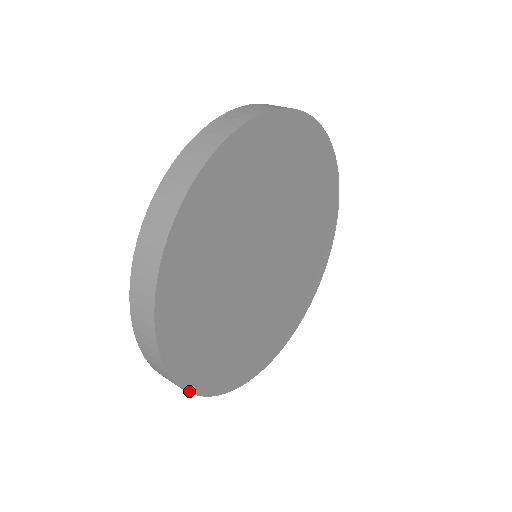
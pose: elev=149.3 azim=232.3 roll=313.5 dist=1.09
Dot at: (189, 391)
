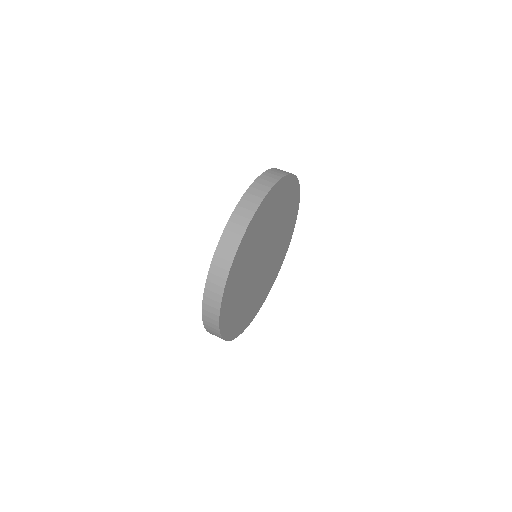
Dot at: (227, 340)
